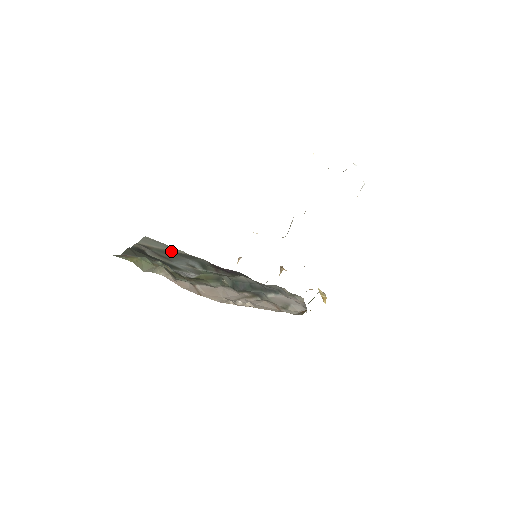
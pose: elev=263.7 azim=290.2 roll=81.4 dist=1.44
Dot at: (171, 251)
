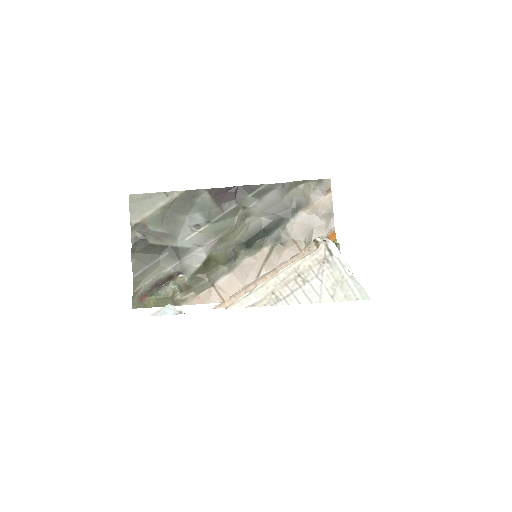
Dot at: (165, 208)
